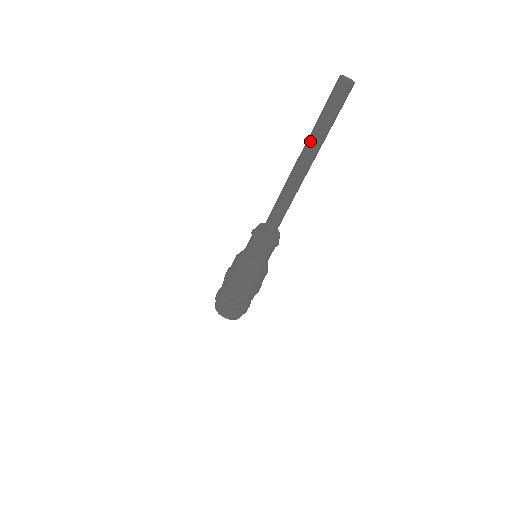
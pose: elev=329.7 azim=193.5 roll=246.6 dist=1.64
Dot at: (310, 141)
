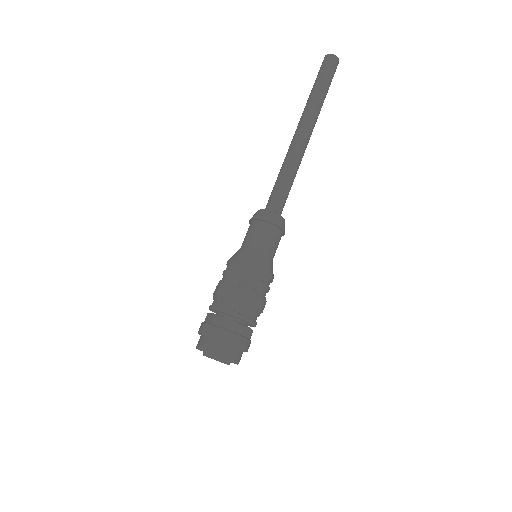
Dot at: (304, 109)
